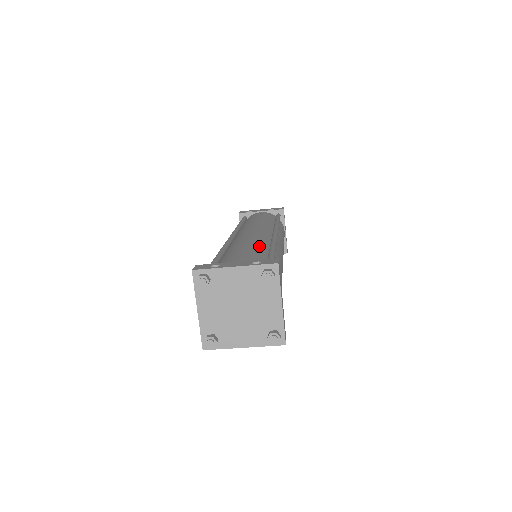
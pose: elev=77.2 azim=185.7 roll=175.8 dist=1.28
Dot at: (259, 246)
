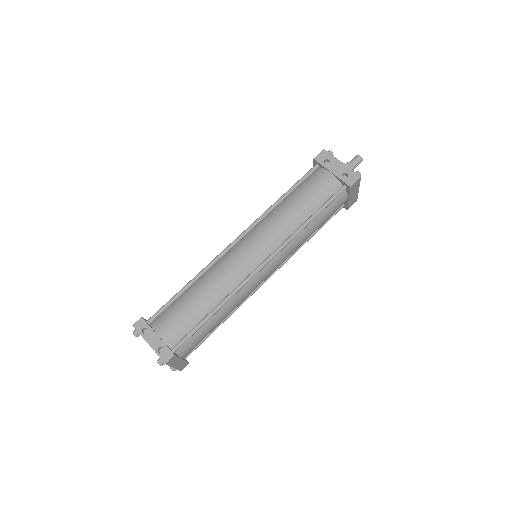
Dot at: (209, 302)
